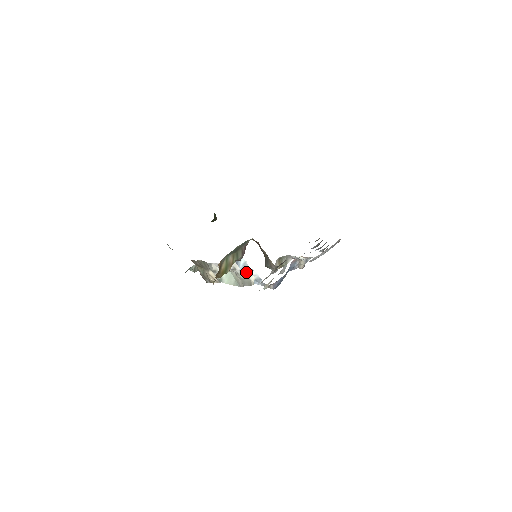
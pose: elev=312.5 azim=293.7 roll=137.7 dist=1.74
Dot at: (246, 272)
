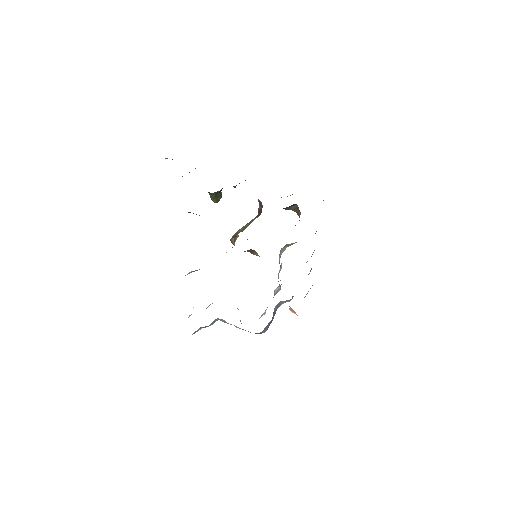
Dot at: occluded
